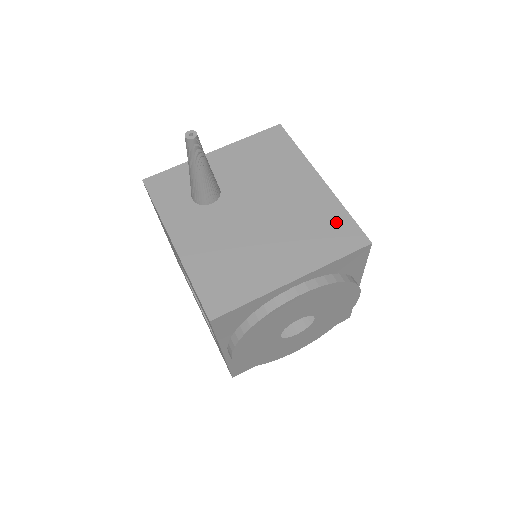
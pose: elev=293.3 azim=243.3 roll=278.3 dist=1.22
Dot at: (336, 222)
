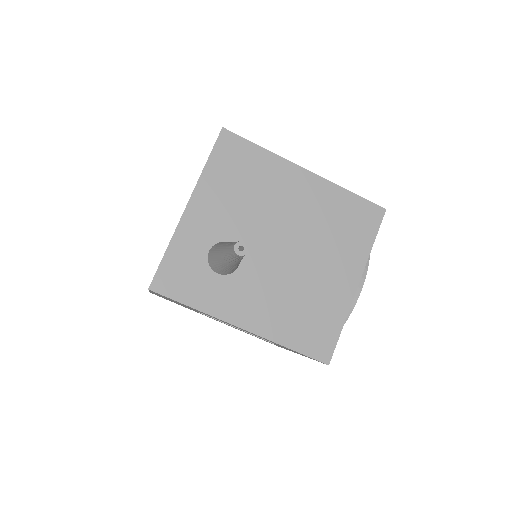
Dot at: (350, 208)
